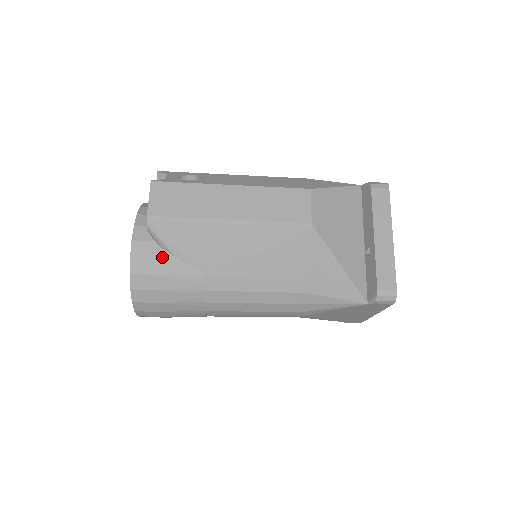
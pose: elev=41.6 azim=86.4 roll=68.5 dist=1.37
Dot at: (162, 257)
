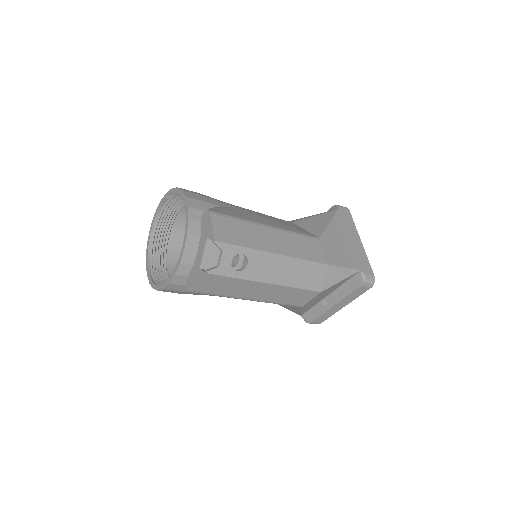
Dot at: (188, 292)
